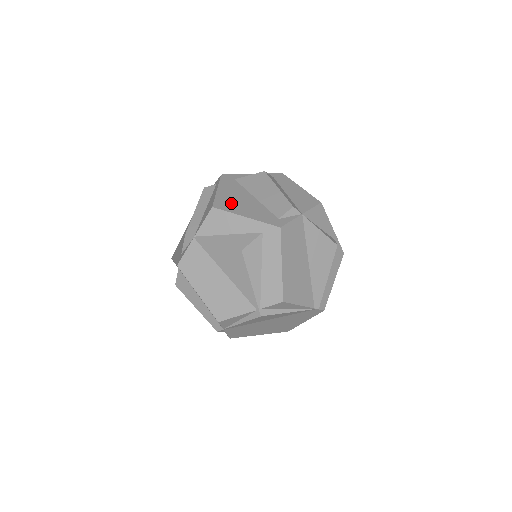
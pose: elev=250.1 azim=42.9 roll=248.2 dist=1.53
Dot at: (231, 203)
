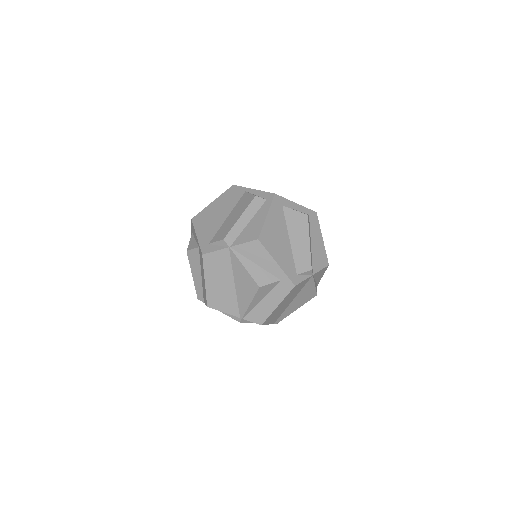
Dot at: (272, 240)
